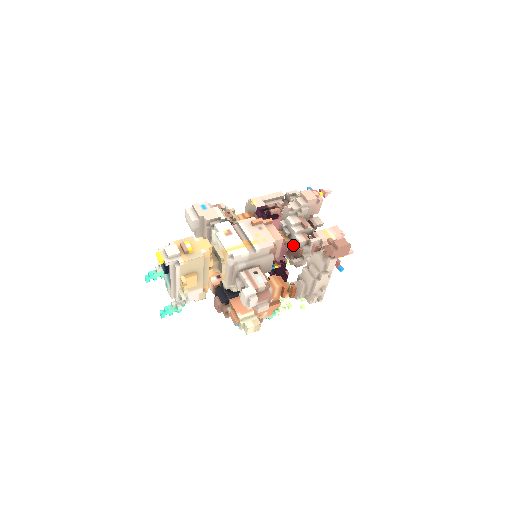
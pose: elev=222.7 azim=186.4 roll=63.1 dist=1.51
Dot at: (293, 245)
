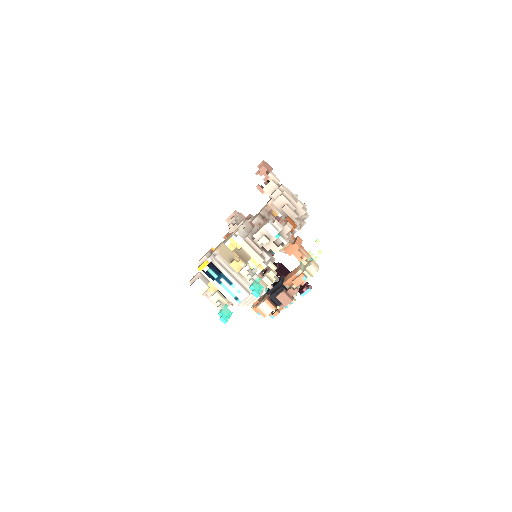
Dot at: occluded
